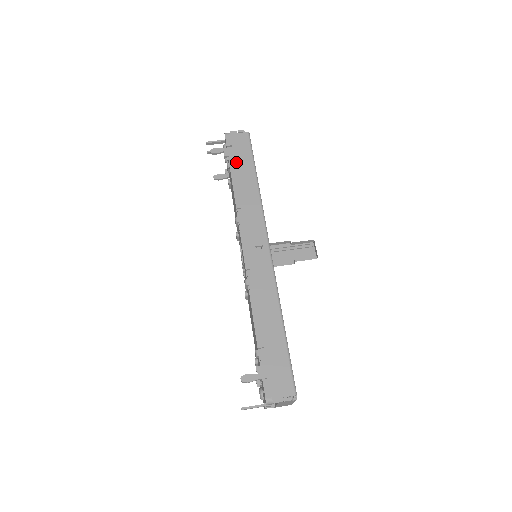
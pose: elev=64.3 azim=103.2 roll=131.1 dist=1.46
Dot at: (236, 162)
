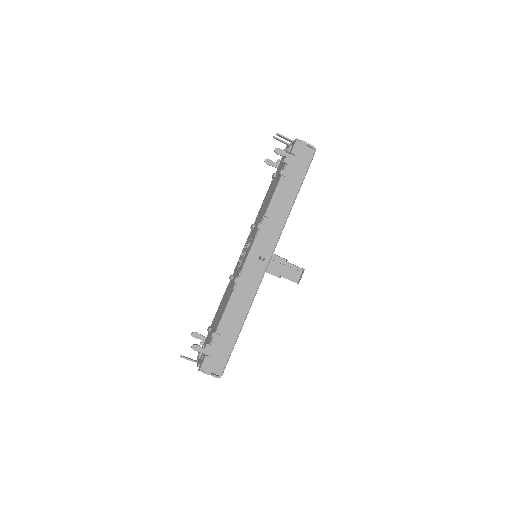
Dot at: (289, 173)
